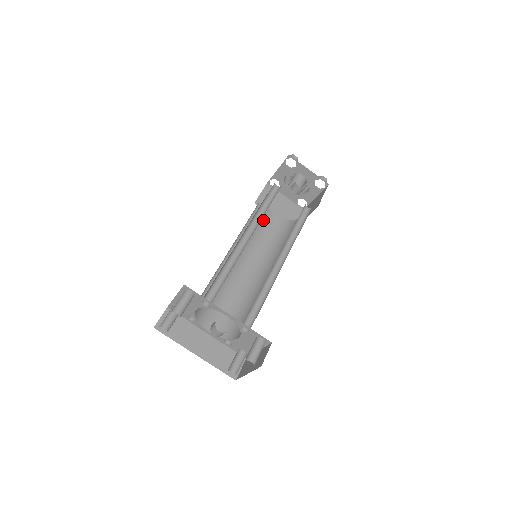
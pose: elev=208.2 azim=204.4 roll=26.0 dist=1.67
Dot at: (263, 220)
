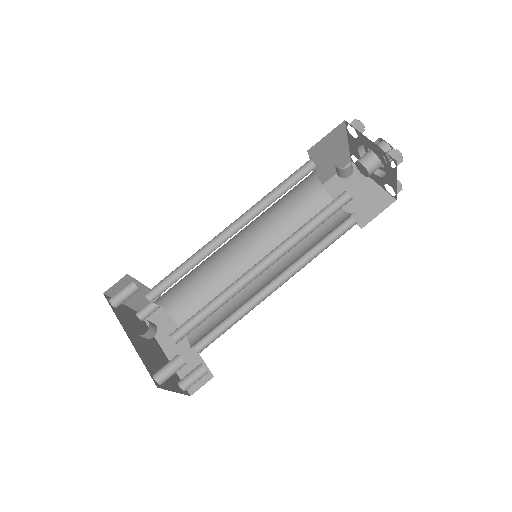
Dot at: (313, 211)
